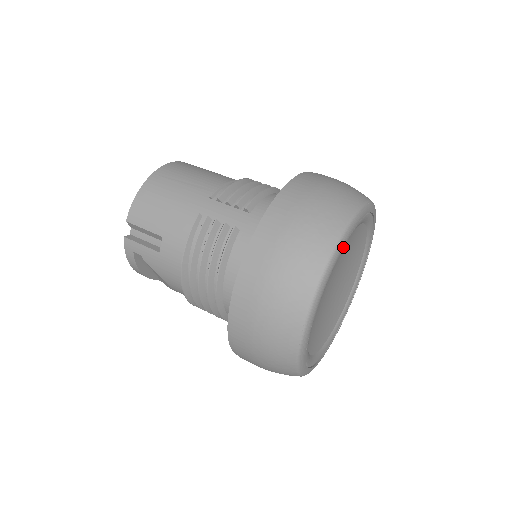
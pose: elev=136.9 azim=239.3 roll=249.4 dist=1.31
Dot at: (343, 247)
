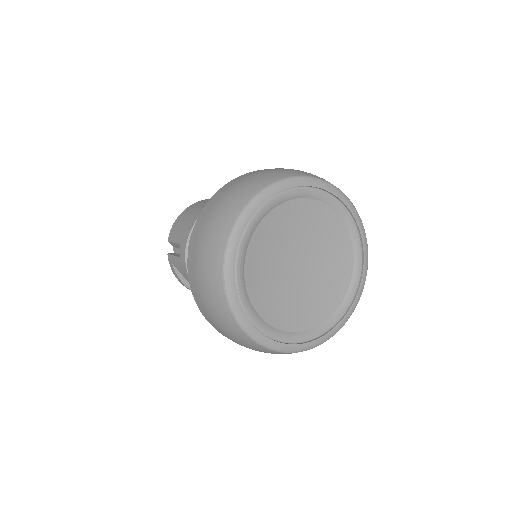
Dot at: (263, 208)
